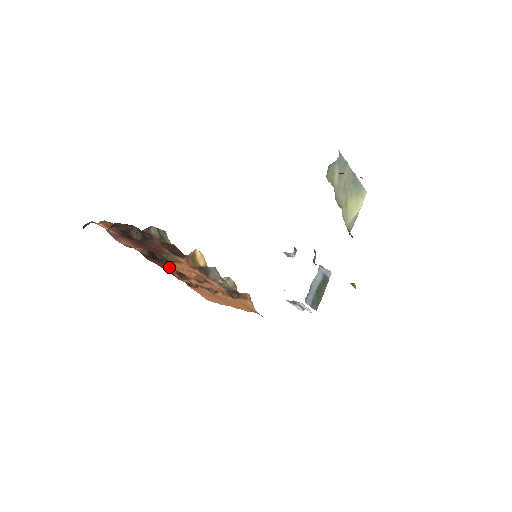
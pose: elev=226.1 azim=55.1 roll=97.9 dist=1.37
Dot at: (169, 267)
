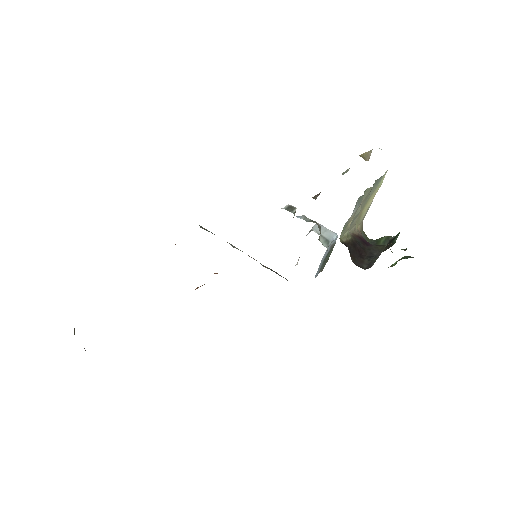
Dot at: occluded
